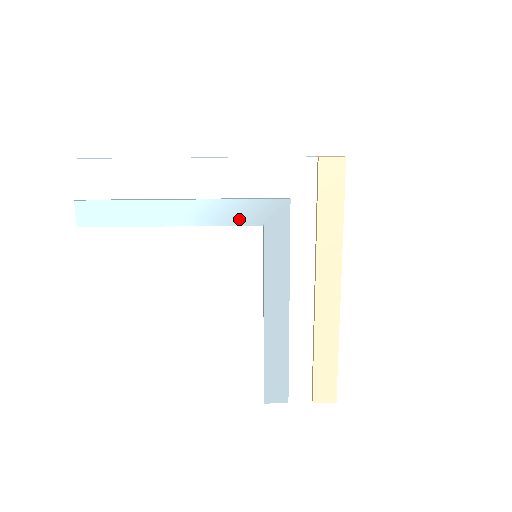
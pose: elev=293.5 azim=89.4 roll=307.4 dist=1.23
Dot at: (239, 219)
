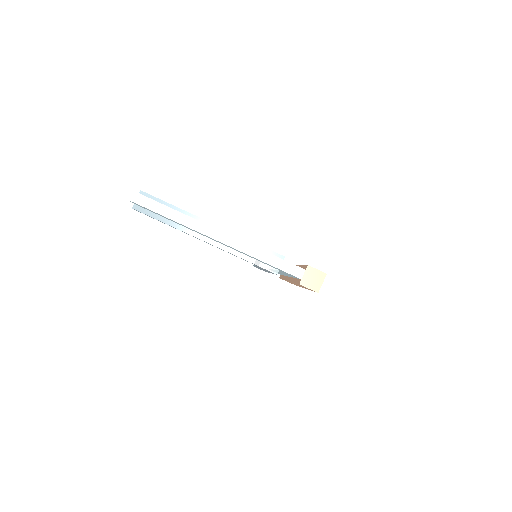
Dot at: occluded
